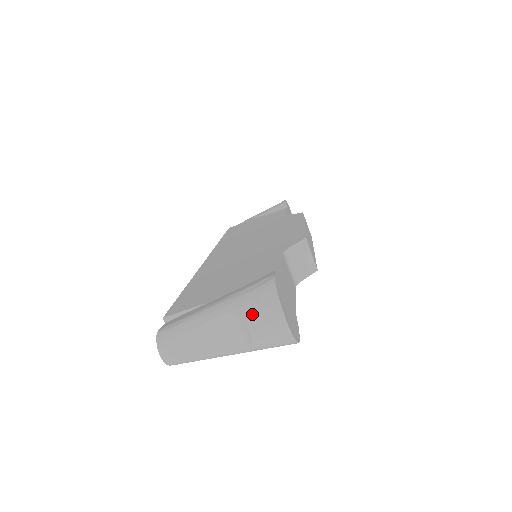
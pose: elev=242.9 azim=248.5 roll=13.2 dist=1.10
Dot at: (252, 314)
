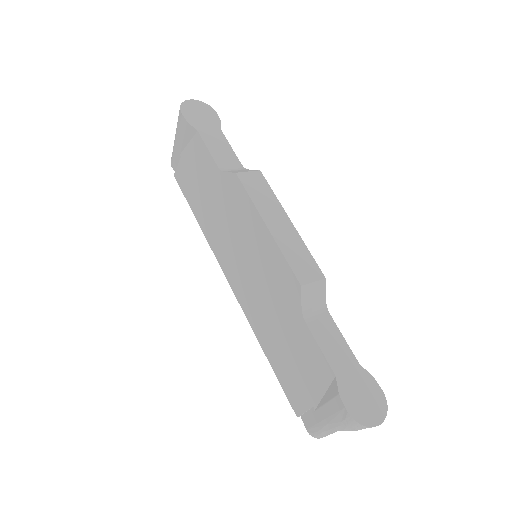
Dot at: (357, 430)
